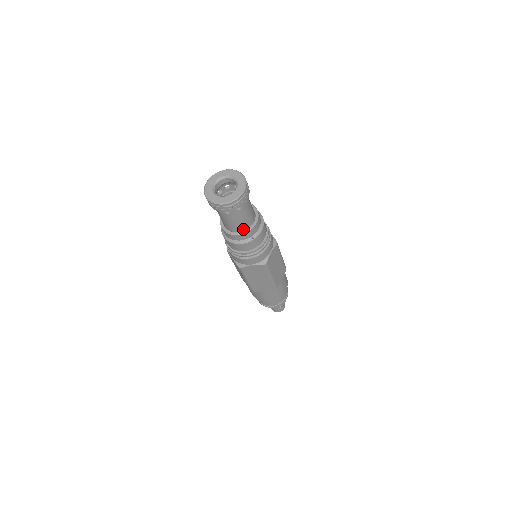
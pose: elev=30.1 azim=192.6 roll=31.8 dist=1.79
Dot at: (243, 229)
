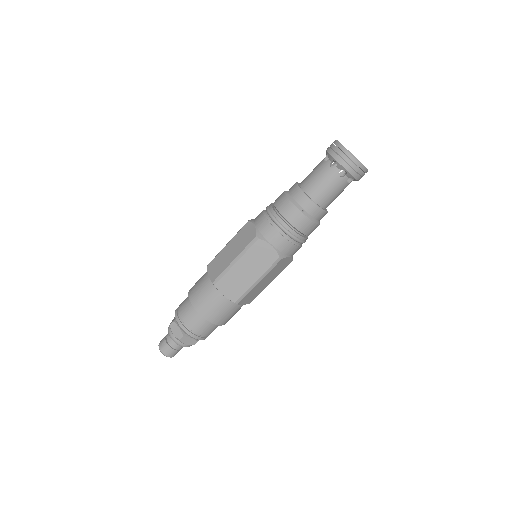
Dot at: occluded
